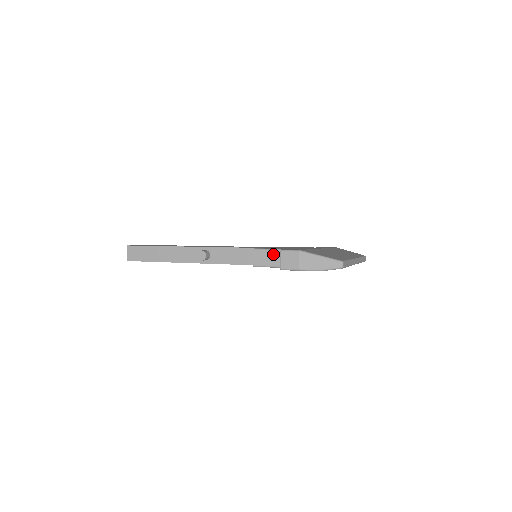
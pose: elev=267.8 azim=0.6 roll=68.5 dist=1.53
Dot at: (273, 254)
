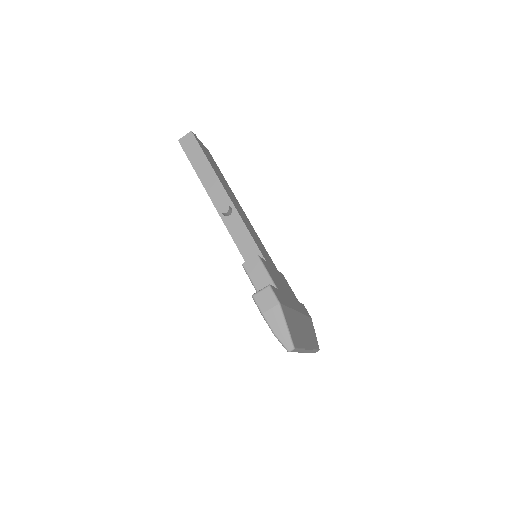
Dot at: (264, 276)
